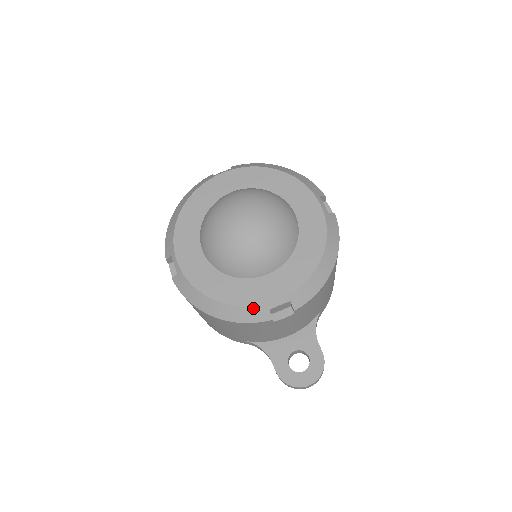
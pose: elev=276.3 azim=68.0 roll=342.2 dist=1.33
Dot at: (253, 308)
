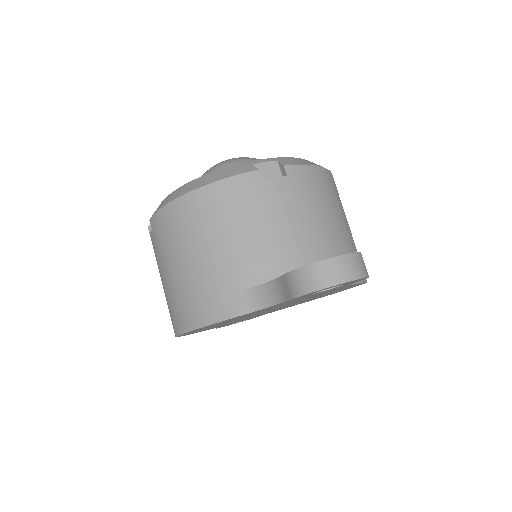
Dot at: (234, 167)
